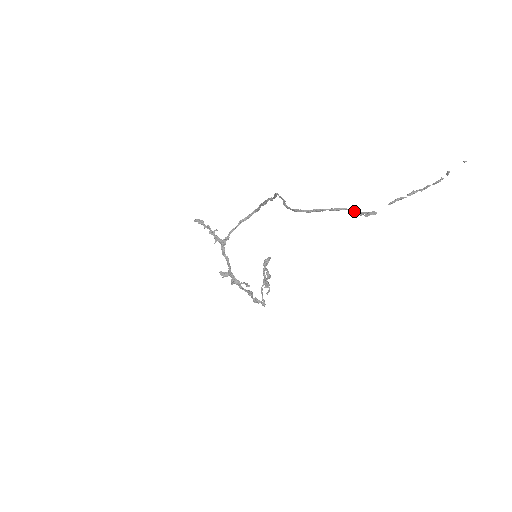
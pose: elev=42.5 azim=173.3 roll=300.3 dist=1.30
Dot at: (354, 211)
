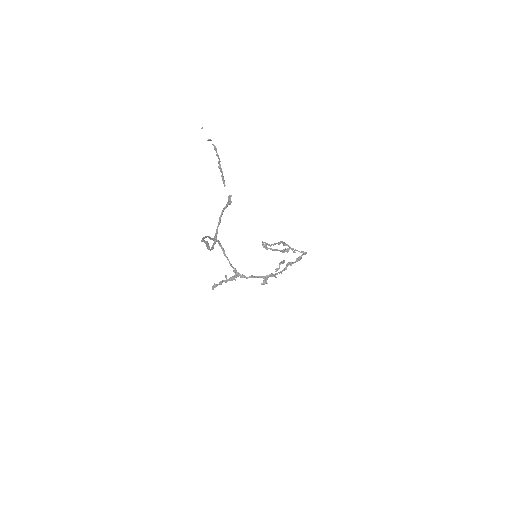
Dot at: (225, 208)
